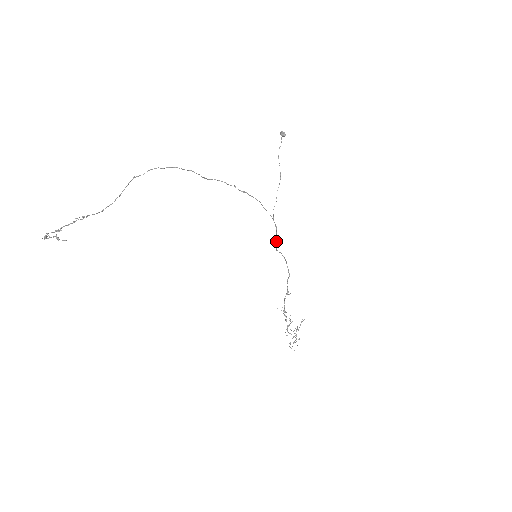
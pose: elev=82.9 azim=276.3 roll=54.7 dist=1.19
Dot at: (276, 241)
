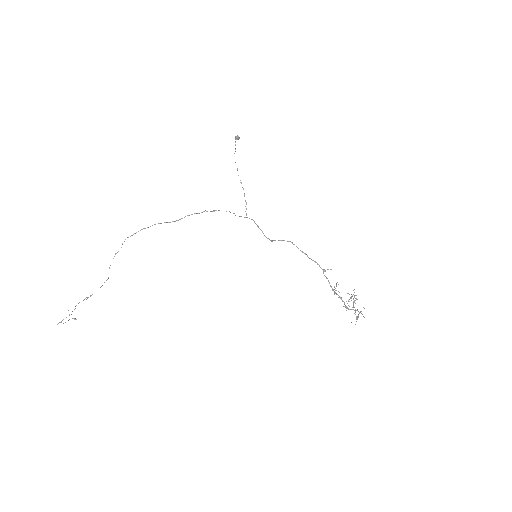
Dot at: occluded
